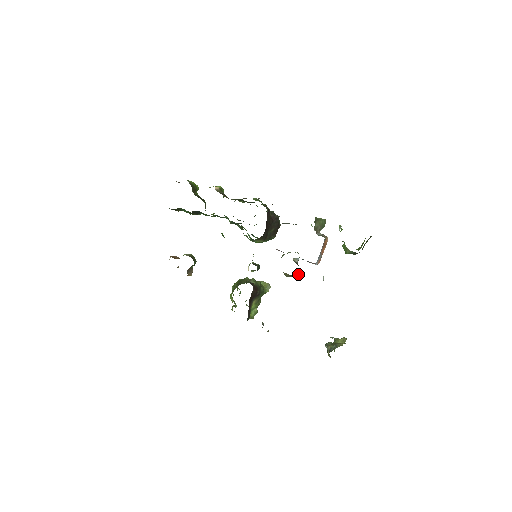
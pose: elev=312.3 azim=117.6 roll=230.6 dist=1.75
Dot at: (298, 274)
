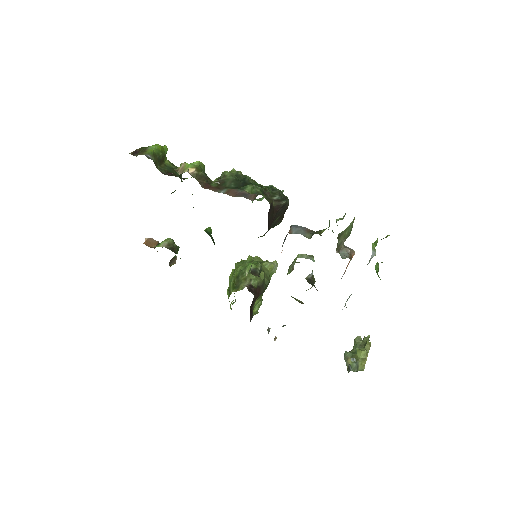
Dot at: (312, 286)
